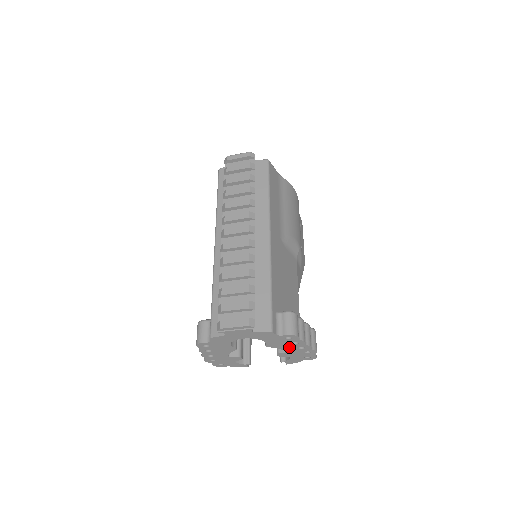
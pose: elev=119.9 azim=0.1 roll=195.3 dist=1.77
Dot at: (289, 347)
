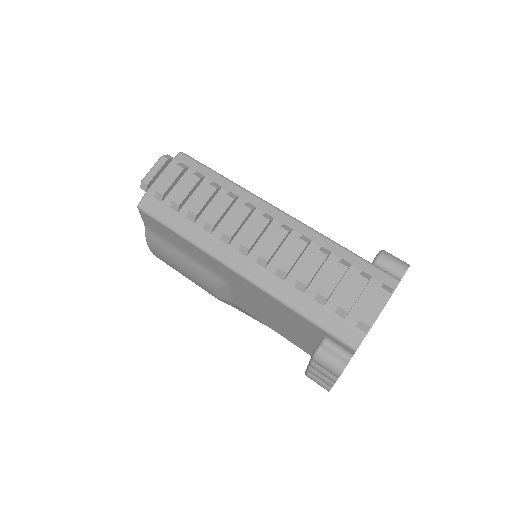
Dot at: occluded
